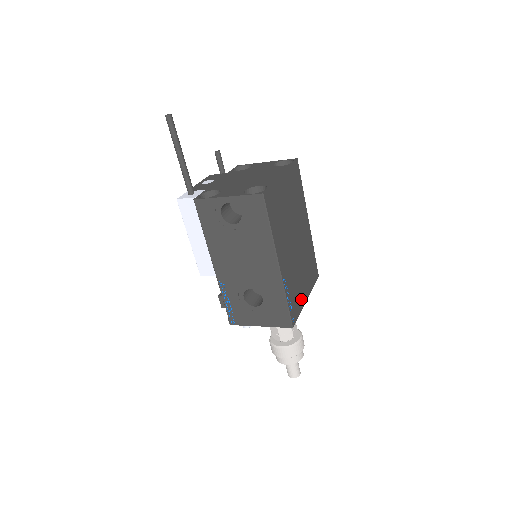
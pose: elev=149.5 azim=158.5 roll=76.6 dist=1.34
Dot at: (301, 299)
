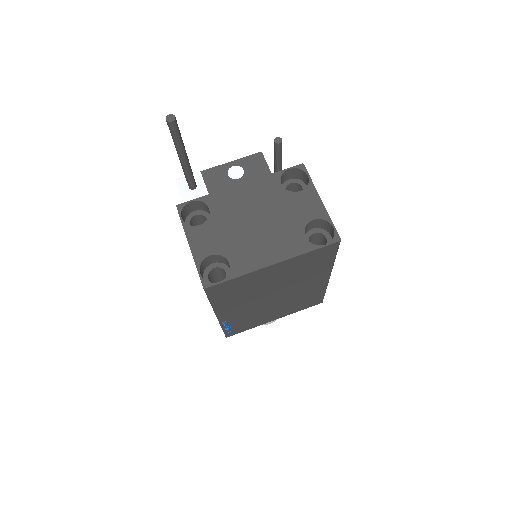
Dot at: (260, 322)
